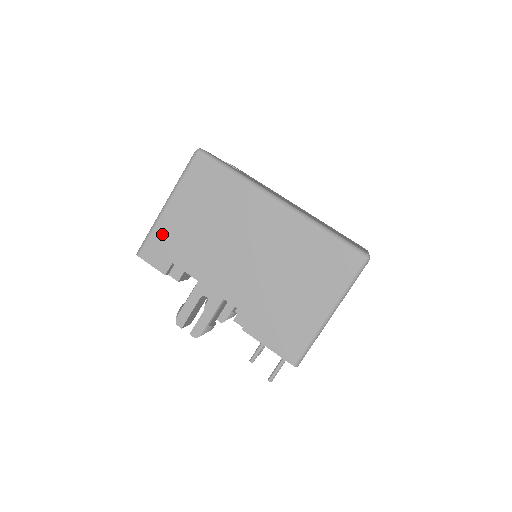
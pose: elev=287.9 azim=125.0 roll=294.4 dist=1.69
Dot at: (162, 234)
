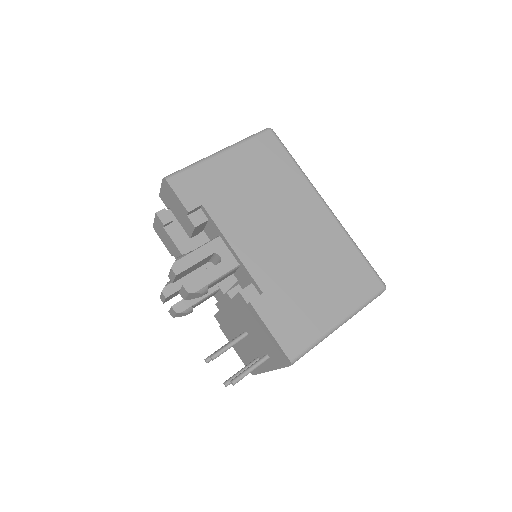
Dot at: (204, 174)
